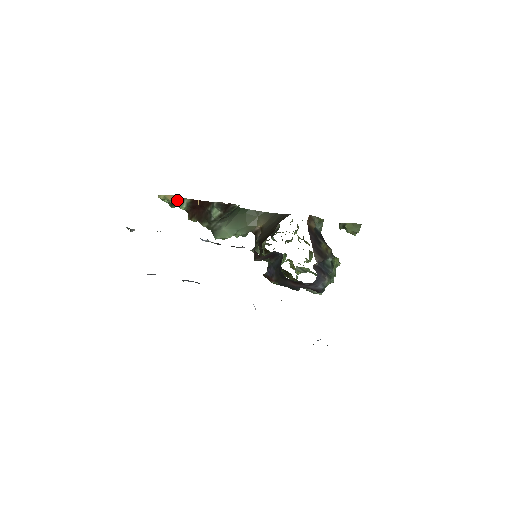
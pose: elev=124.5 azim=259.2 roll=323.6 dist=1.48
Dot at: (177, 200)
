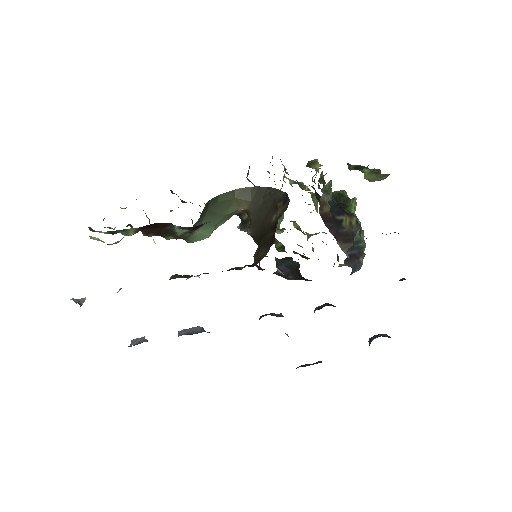
Dot at: (118, 230)
